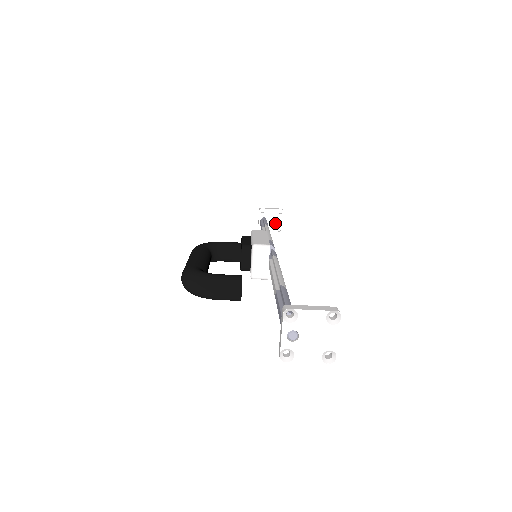
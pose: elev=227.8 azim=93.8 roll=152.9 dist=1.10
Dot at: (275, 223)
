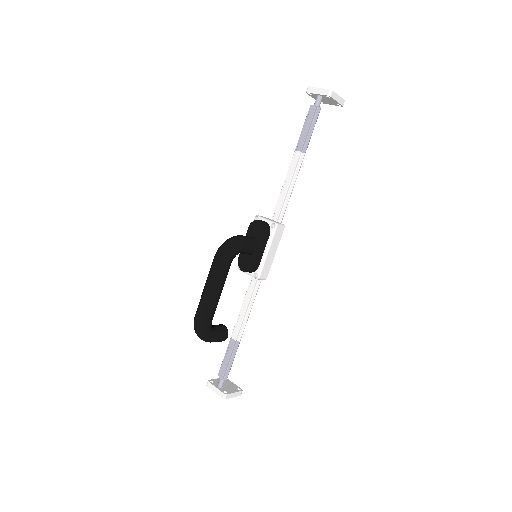
Dot at: (325, 101)
